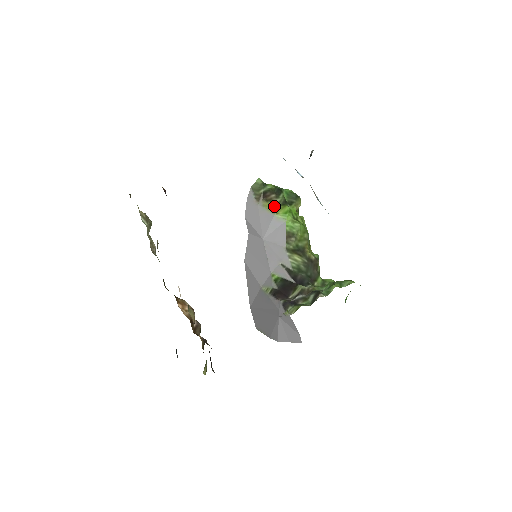
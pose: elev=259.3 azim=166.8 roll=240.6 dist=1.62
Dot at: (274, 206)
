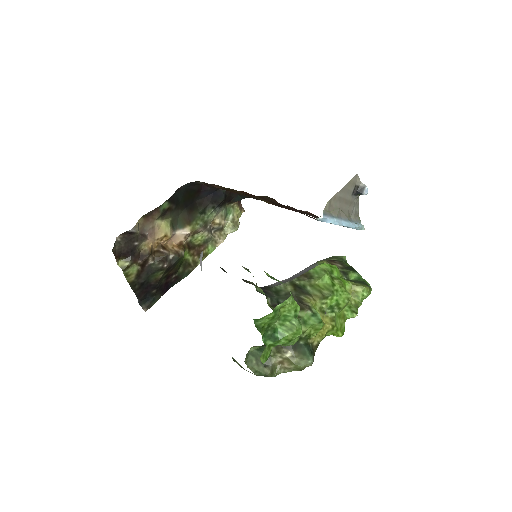
Dot at: occluded
